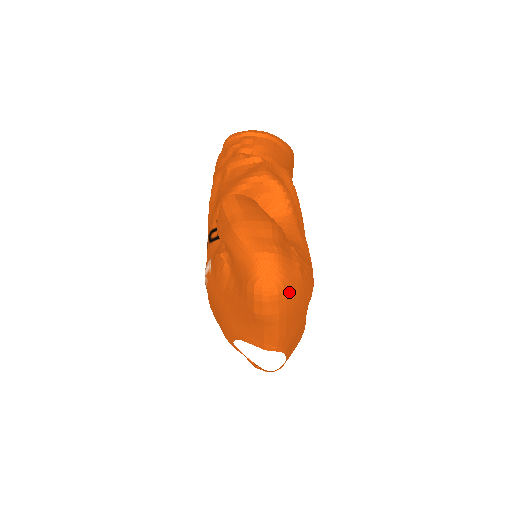
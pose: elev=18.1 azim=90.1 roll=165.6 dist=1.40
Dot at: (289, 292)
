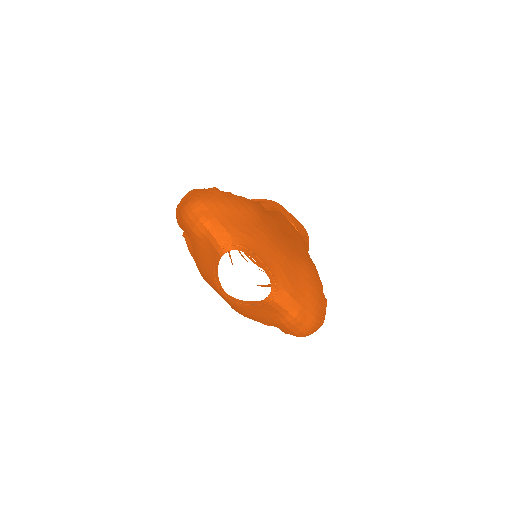
Dot at: (205, 199)
